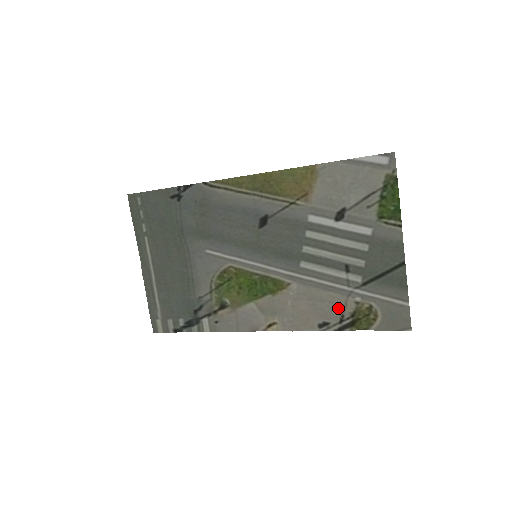
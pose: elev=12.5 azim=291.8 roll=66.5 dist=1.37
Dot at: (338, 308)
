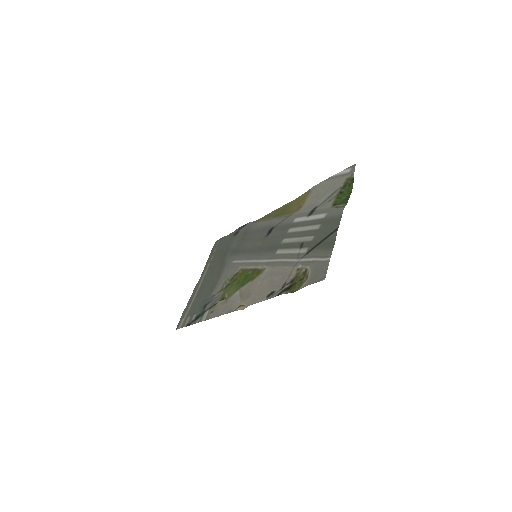
Dot at: (285, 278)
